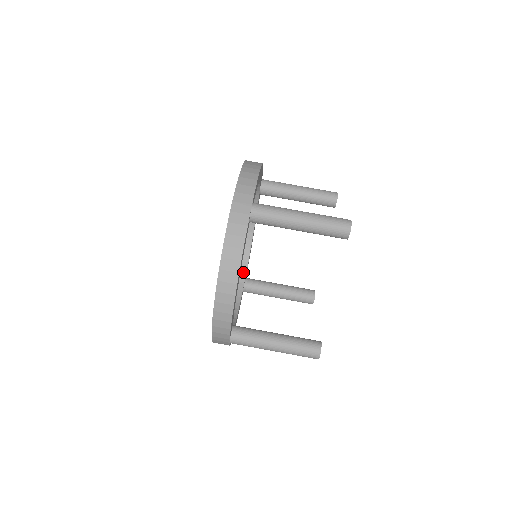
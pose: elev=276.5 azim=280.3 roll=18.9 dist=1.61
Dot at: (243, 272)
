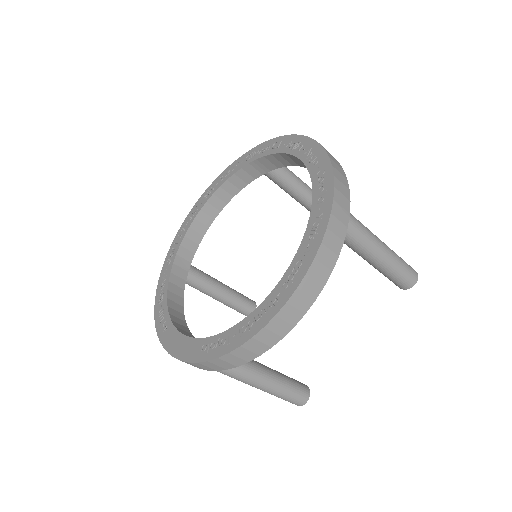
Dot at: (190, 256)
